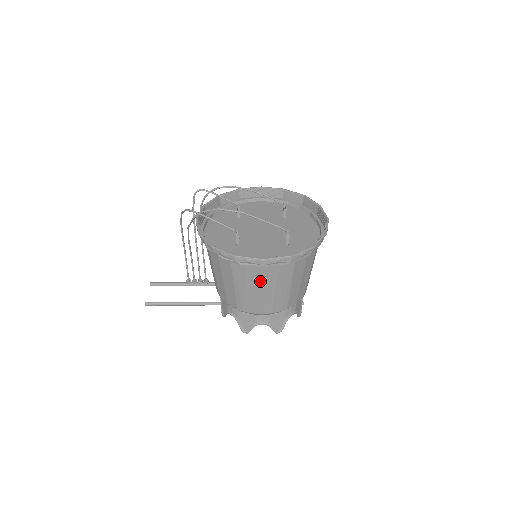
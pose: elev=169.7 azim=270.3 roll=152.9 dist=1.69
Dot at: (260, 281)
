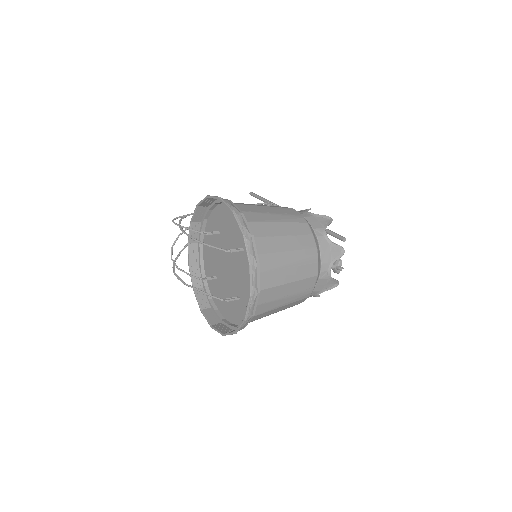
Dot at: occluded
